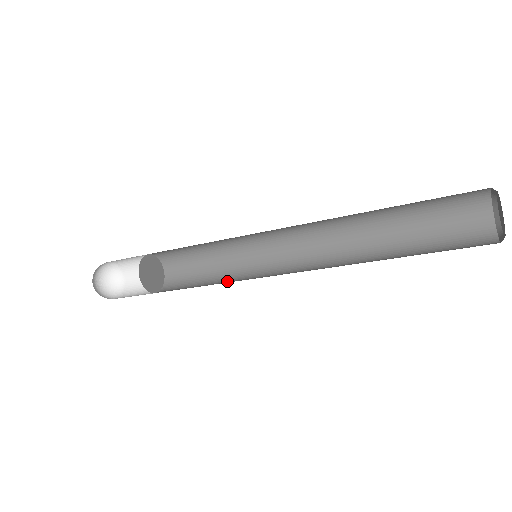
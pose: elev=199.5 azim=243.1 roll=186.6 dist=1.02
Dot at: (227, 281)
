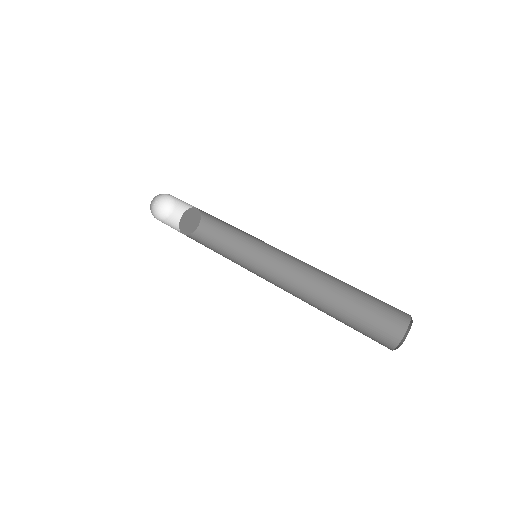
Dot at: (244, 239)
